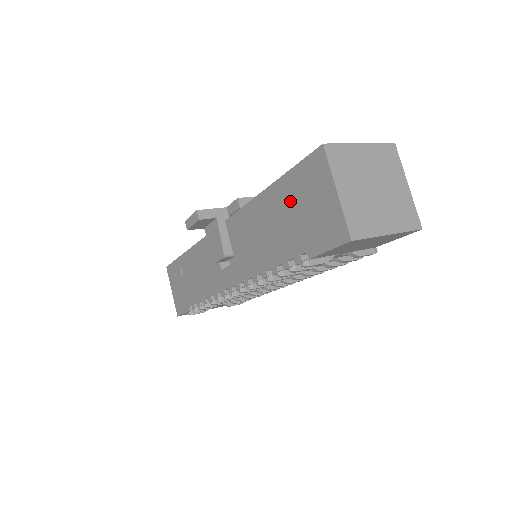
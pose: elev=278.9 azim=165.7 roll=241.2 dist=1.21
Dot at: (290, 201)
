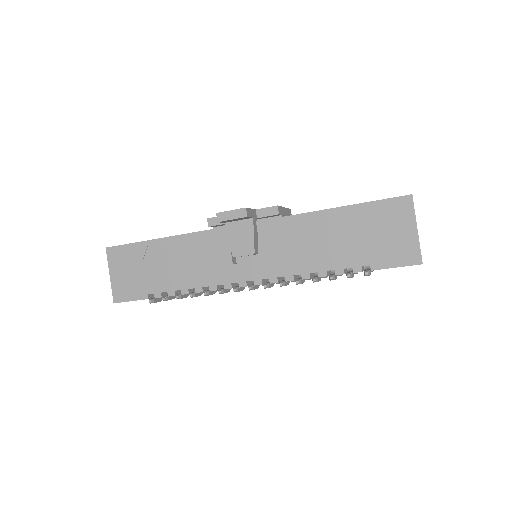
Dot at: (362, 225)
